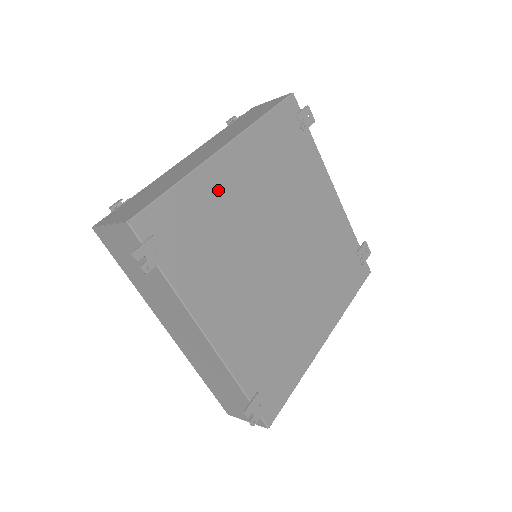
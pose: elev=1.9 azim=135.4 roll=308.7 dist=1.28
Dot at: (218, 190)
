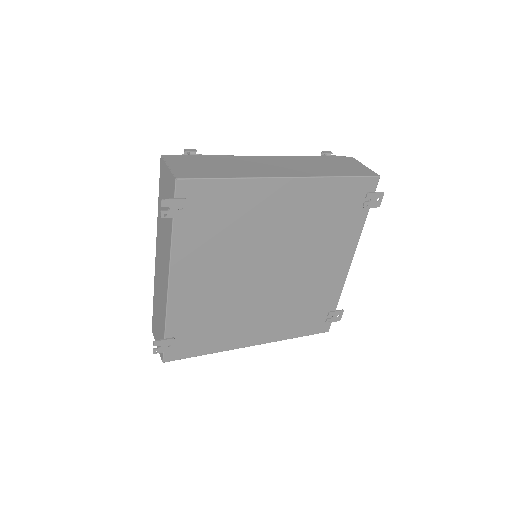
Dot at: (258, 202)
